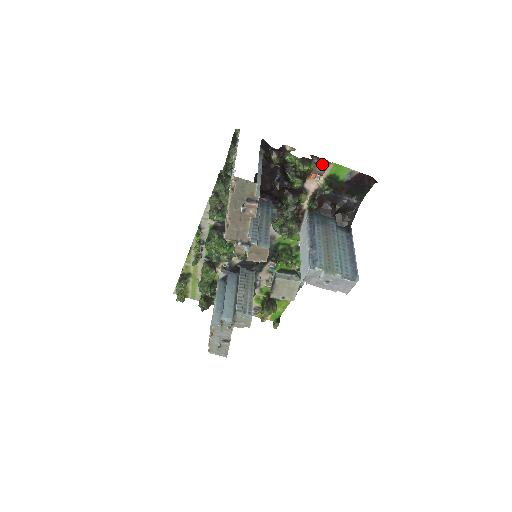
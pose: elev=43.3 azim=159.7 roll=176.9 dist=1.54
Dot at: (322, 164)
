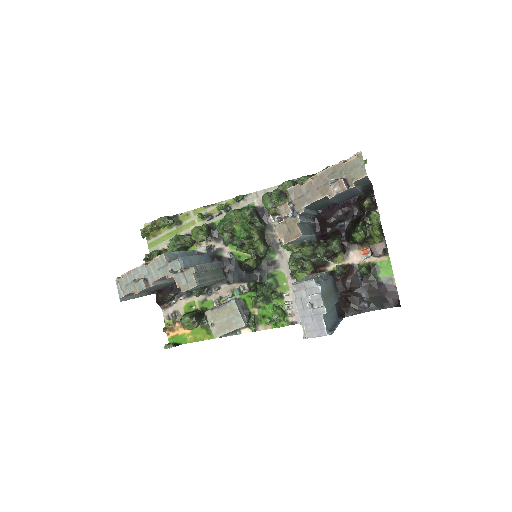
Dot at: (384, 247)
